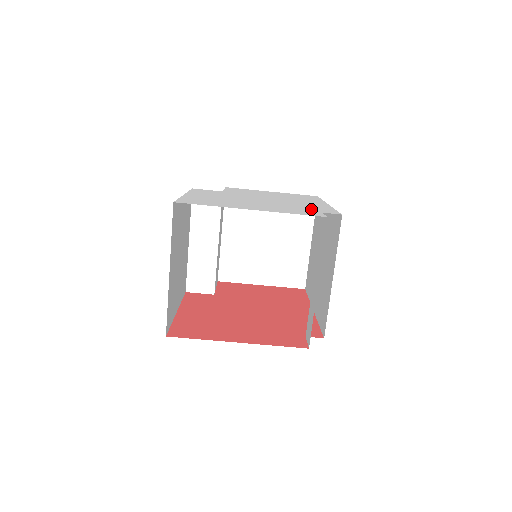
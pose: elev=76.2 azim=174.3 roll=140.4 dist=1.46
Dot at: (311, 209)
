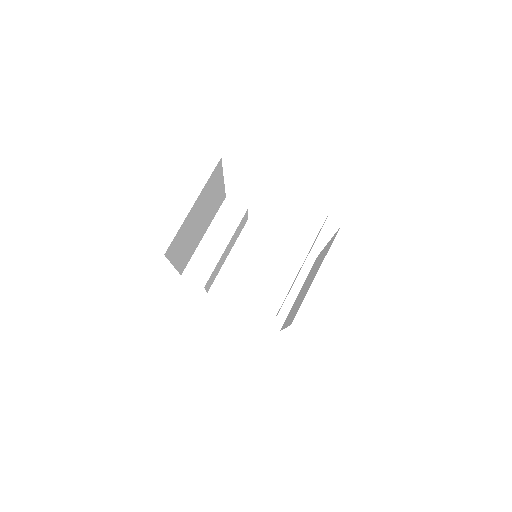
Dot at: occluded
